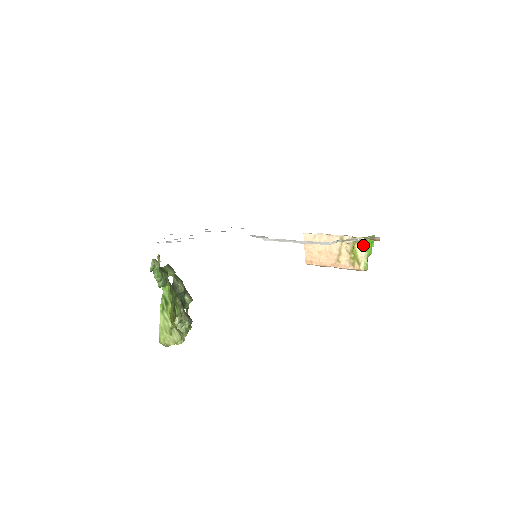
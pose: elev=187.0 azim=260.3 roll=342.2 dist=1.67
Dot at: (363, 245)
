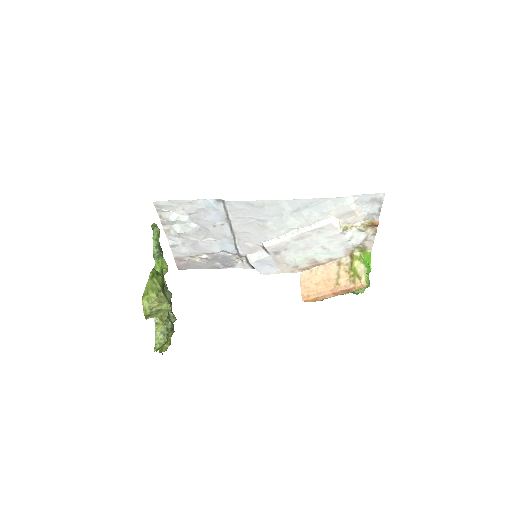
Dot at: (361, 260)
